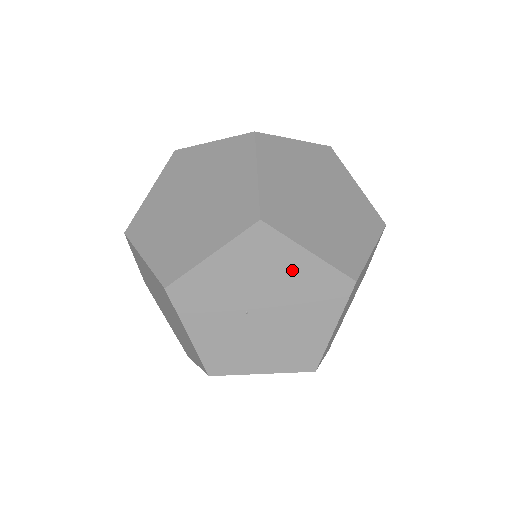
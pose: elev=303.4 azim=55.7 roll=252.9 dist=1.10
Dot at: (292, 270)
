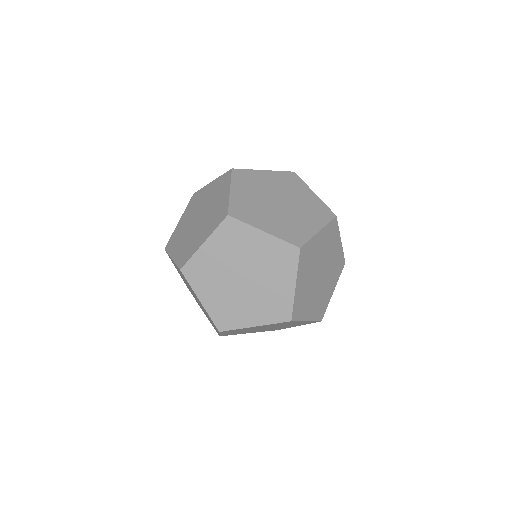
Dot at: (256, 246)
